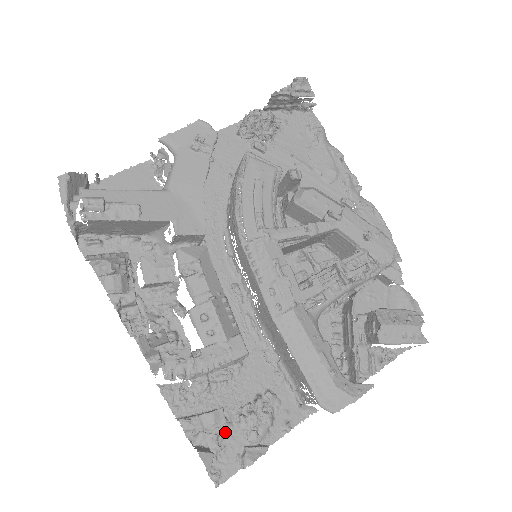
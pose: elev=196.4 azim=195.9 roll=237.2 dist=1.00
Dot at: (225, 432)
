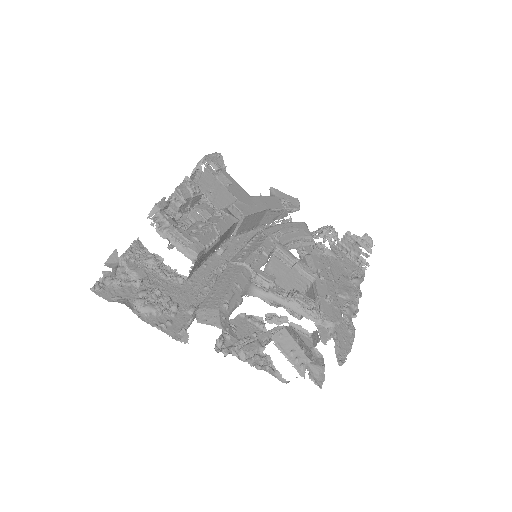
Dot at: (132, 285)
